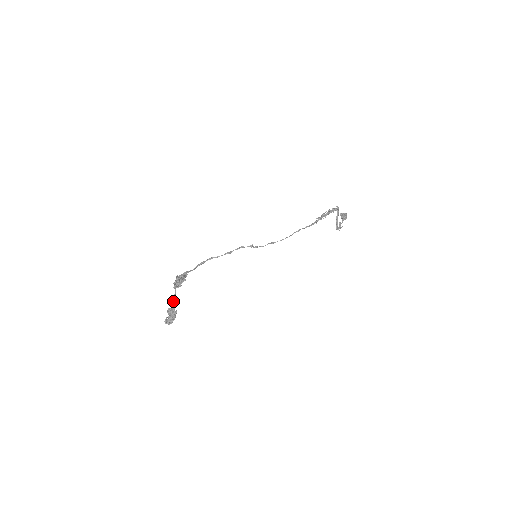
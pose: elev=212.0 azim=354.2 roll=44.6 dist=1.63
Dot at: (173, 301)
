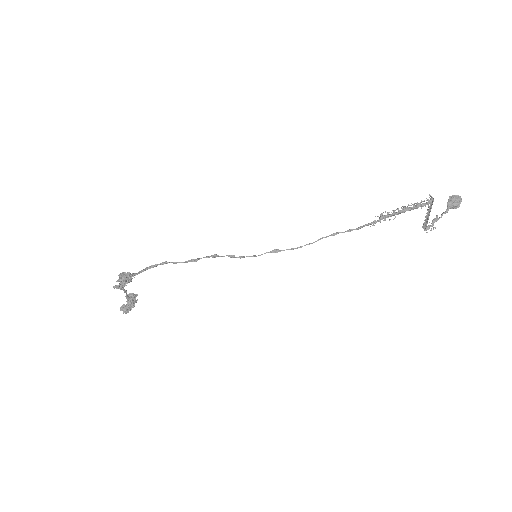
Dot at: occluded
